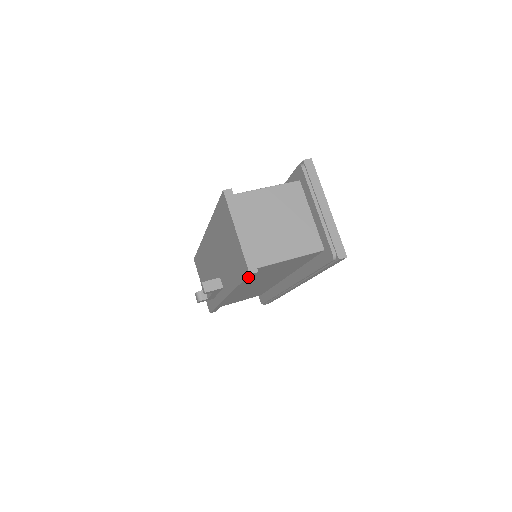
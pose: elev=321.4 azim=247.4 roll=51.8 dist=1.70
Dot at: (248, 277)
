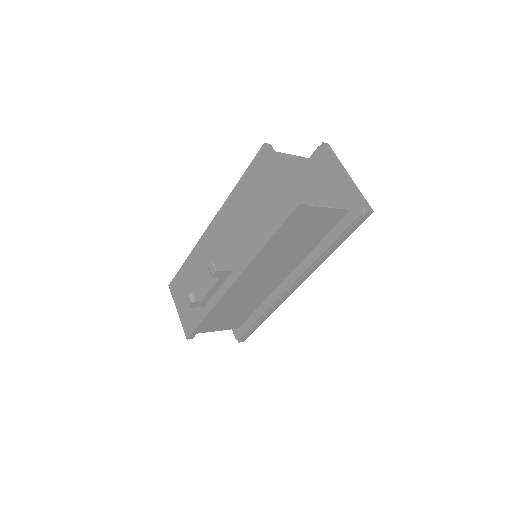
Dot at: (291, 215)
